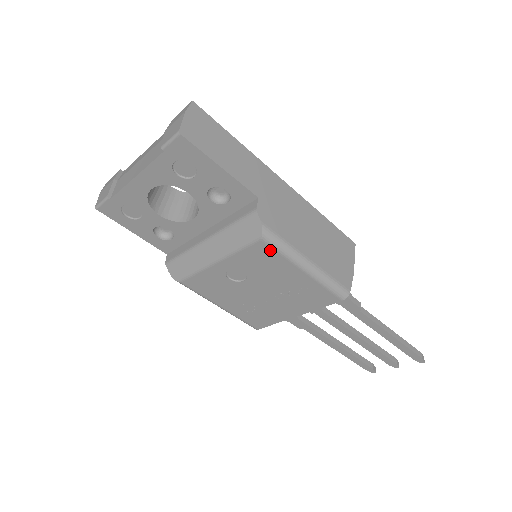
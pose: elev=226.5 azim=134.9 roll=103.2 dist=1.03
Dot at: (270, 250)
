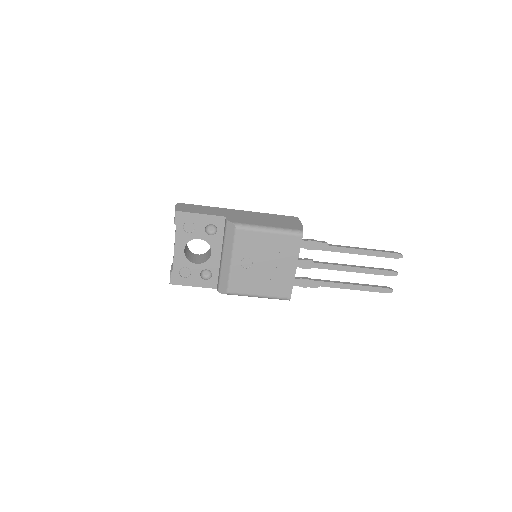
Dot at: (245, 232)
